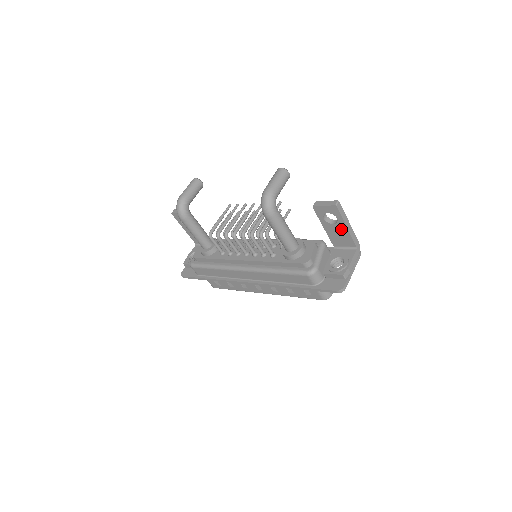
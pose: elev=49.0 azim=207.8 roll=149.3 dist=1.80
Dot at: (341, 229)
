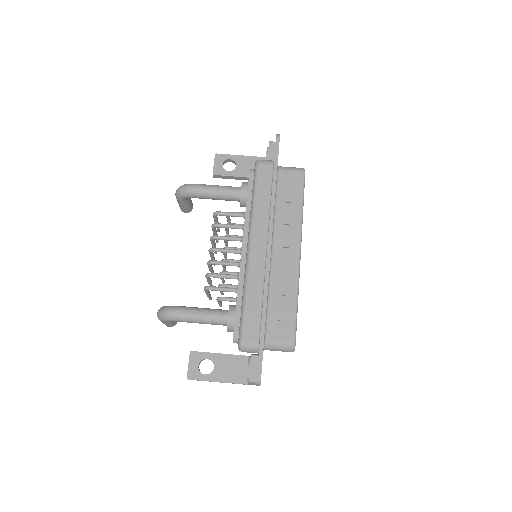
Dot at: (243, 162)
